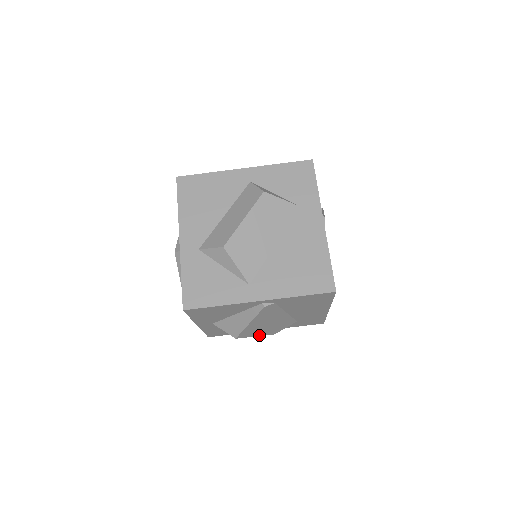
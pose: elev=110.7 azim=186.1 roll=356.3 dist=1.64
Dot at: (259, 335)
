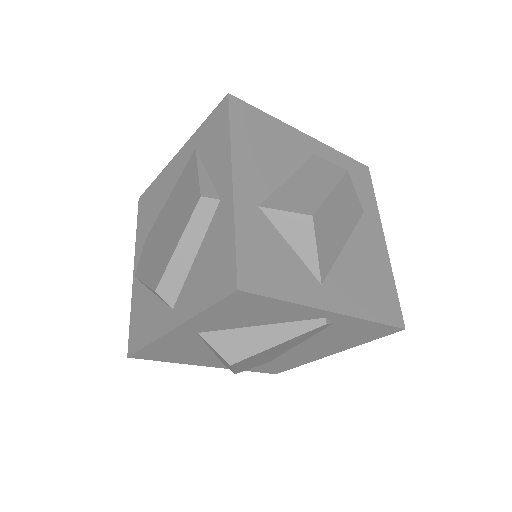
Dot at: (235, 369)
